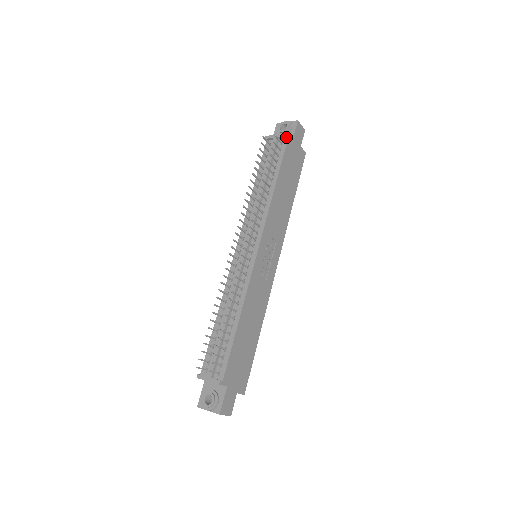
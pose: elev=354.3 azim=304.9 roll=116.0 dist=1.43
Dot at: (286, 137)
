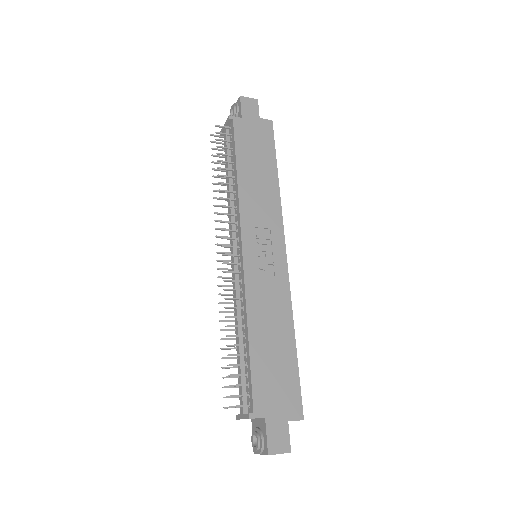
Dot at: (230, 120)
